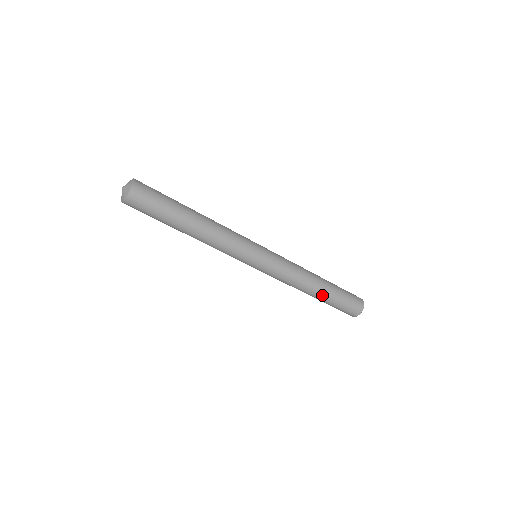
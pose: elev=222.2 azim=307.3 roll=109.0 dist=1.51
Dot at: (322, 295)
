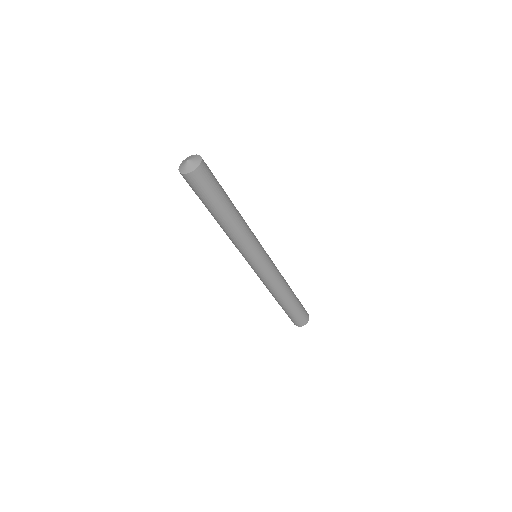
Dot at: (282, 304)
